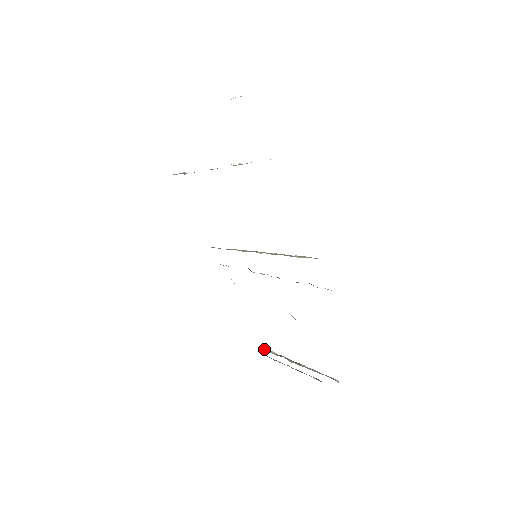
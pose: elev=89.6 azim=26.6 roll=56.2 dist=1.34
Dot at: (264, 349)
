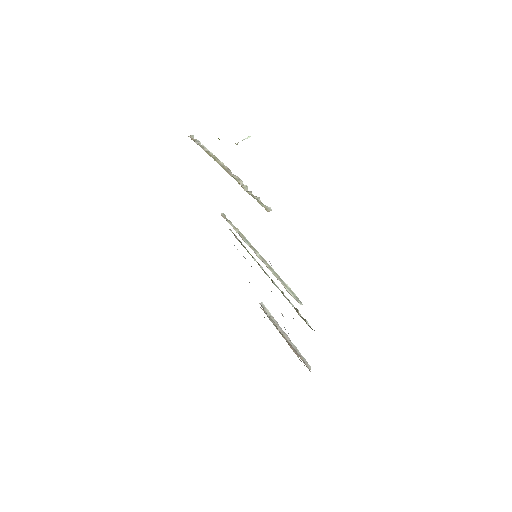
Dot at: (261, 304)
